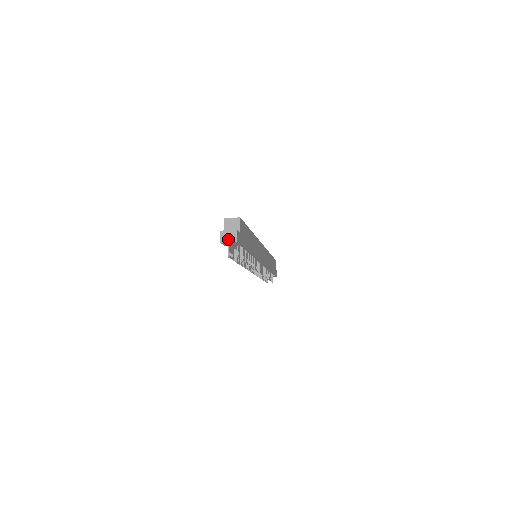
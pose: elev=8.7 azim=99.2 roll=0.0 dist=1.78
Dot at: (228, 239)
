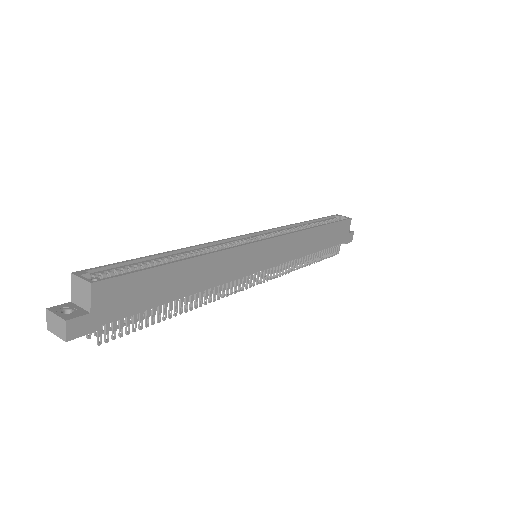
Dot at: (55, 329)
